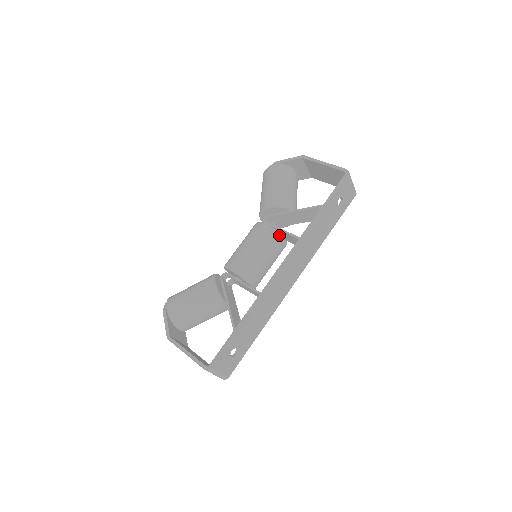
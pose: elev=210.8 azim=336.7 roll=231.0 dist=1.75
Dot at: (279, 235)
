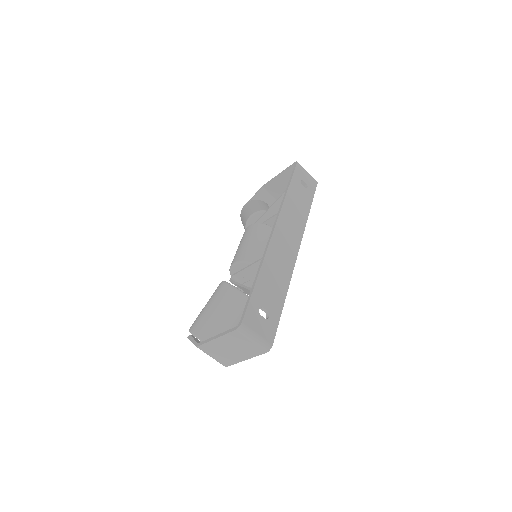
Dot at: (265, 225)
